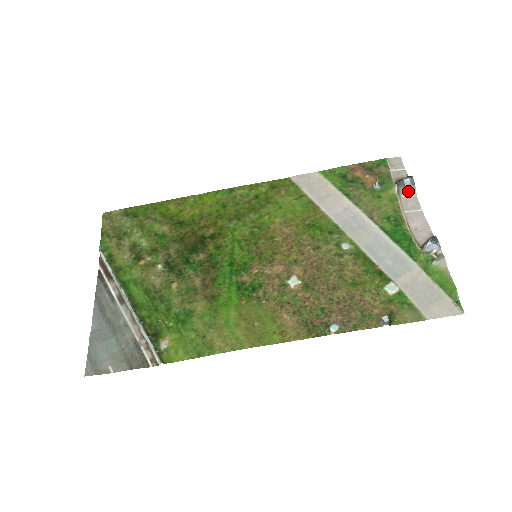
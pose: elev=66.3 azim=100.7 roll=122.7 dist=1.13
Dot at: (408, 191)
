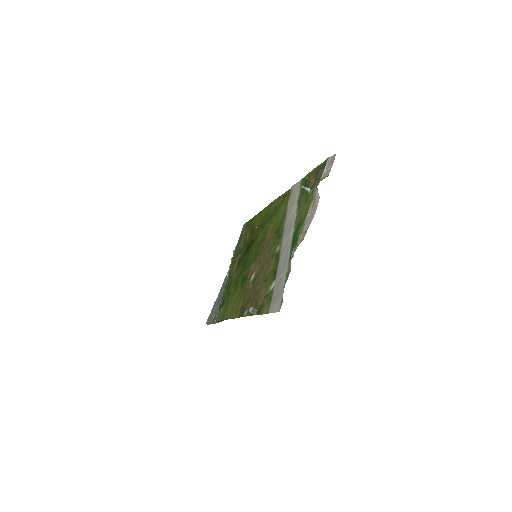
Dot at: (315, 194)
